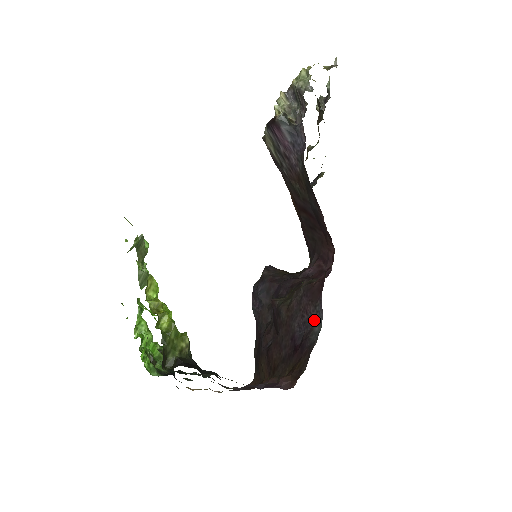
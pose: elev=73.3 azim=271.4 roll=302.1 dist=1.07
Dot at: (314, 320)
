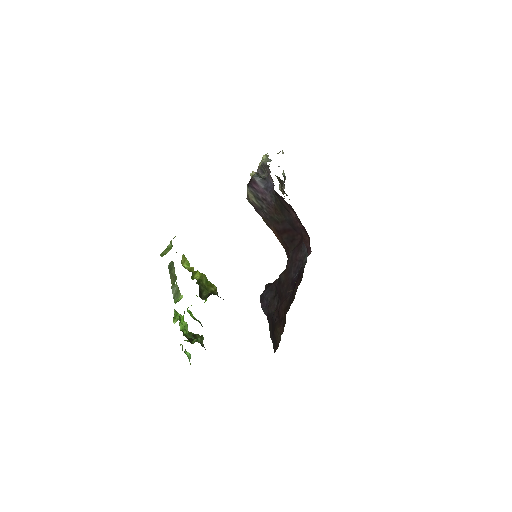
Dot at: (303, 258)
